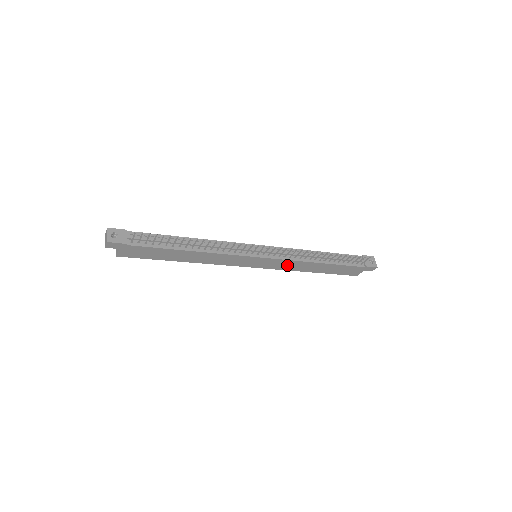
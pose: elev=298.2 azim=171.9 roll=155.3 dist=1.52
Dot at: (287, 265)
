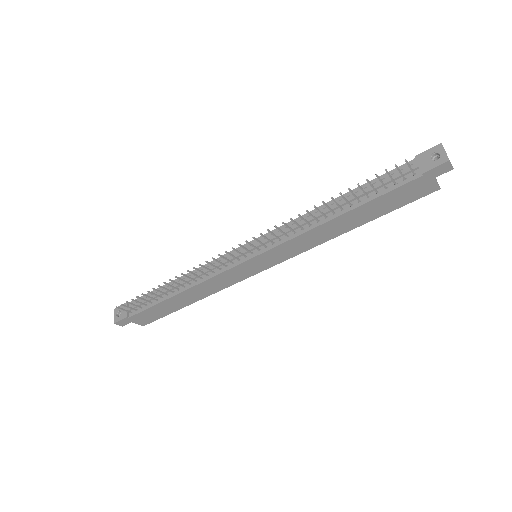
Dot at: (299, 245)
